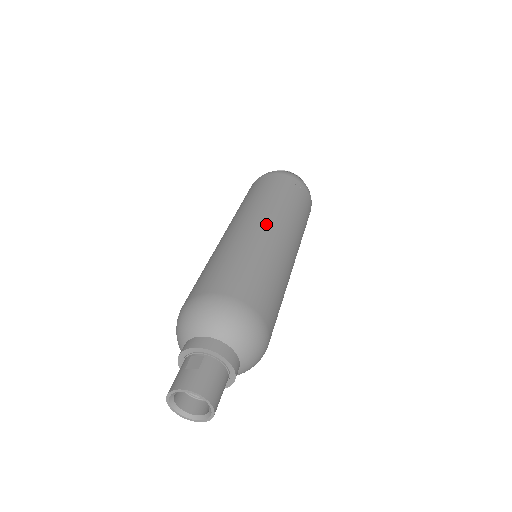
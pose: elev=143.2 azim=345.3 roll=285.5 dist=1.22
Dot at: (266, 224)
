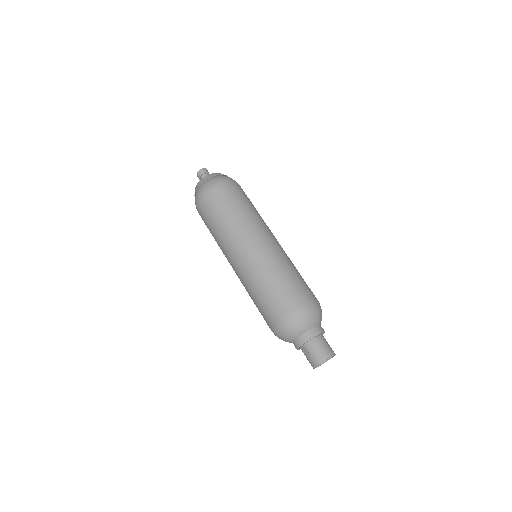
Dot at: (240, 255)
